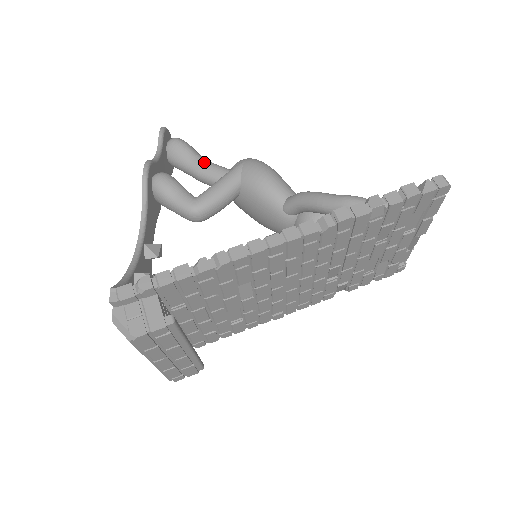
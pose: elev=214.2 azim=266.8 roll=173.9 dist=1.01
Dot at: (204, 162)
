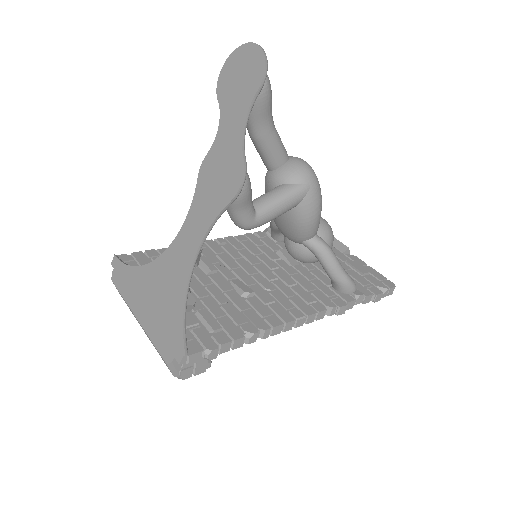
Dot at: (272, 132)
